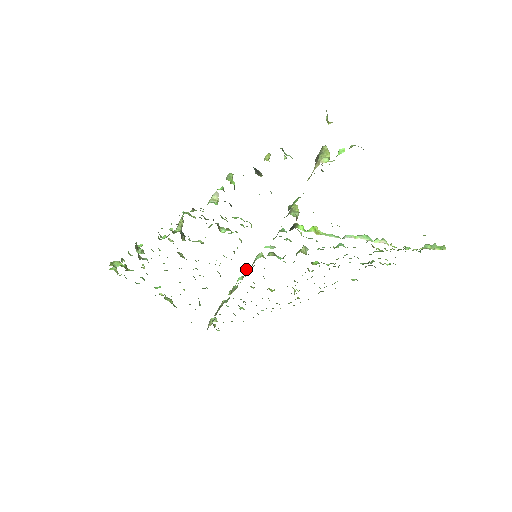
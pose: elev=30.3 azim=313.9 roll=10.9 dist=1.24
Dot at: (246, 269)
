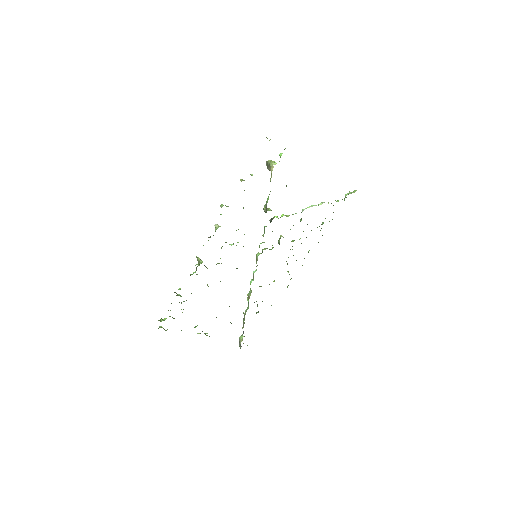
Dot at: occluded
